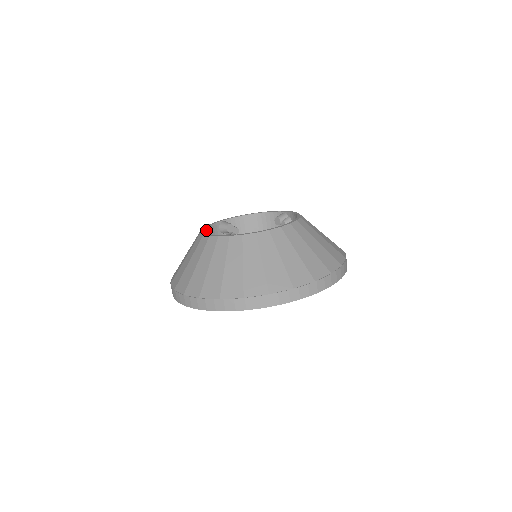
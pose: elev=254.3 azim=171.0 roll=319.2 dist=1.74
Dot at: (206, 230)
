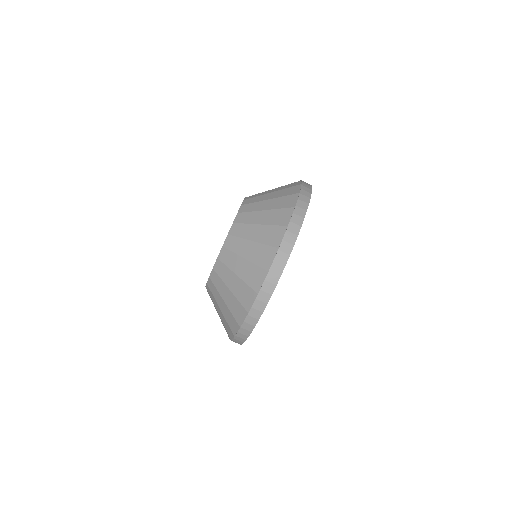
Dot at: occluded
